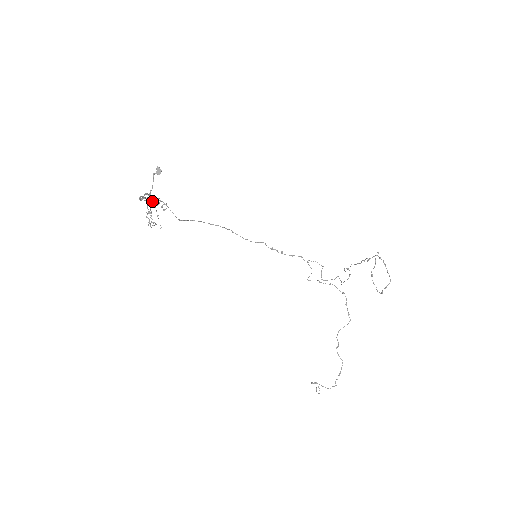
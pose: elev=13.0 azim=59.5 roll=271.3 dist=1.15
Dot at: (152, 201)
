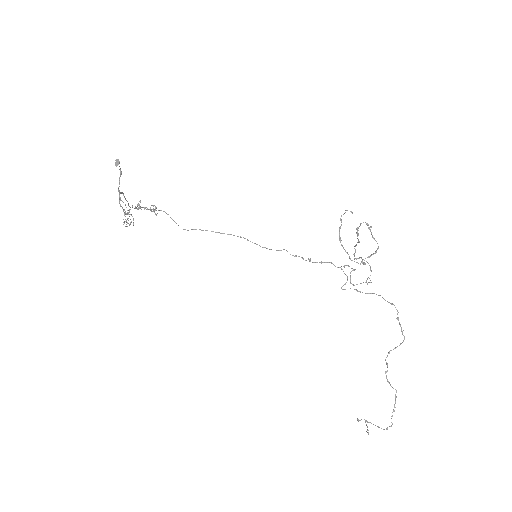
Dot at: (139, 205)
